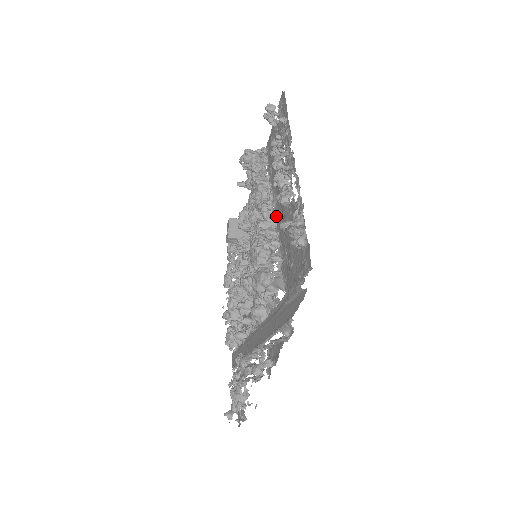
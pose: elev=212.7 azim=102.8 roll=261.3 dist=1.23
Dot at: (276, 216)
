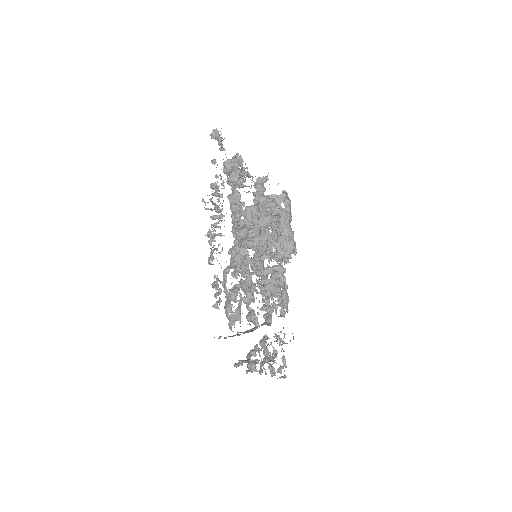
Dot at: (239, 243)
